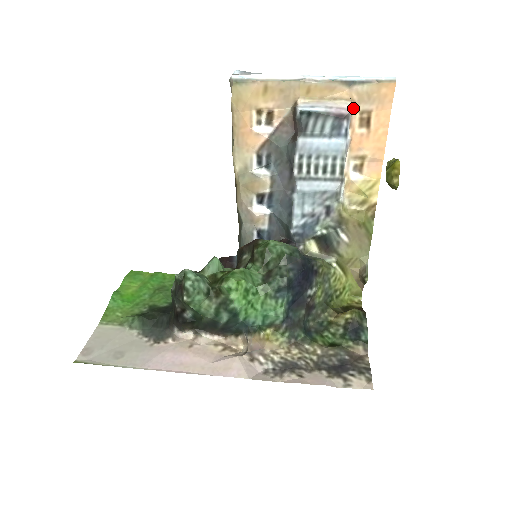
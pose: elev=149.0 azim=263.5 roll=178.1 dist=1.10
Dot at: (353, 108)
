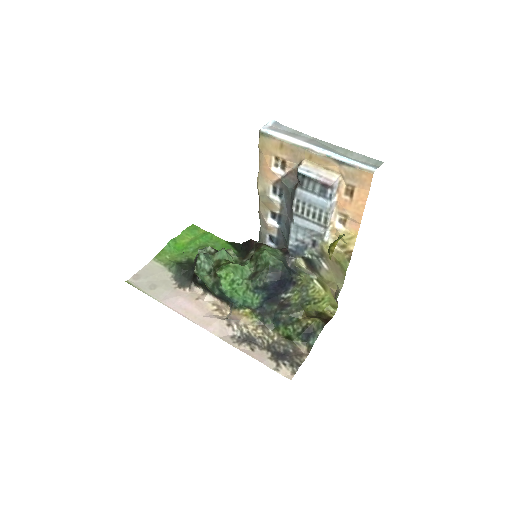
Dot at: (341, 180)
